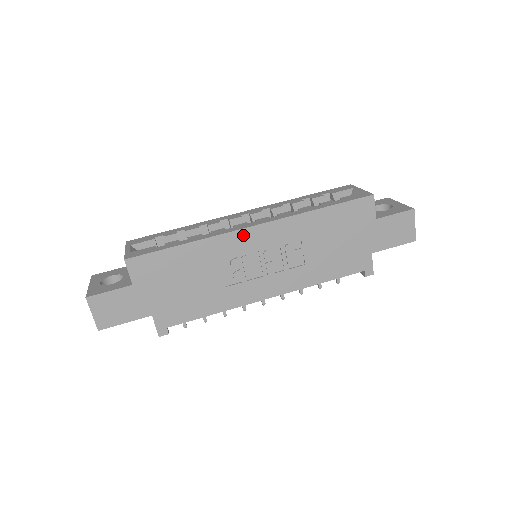
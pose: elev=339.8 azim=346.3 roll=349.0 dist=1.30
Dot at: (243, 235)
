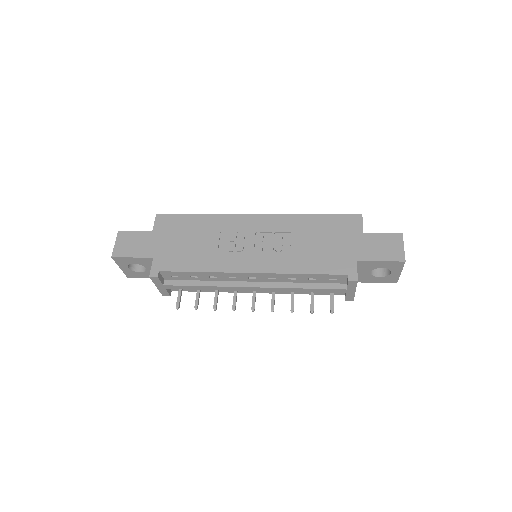
Dot at: (245, 218)
